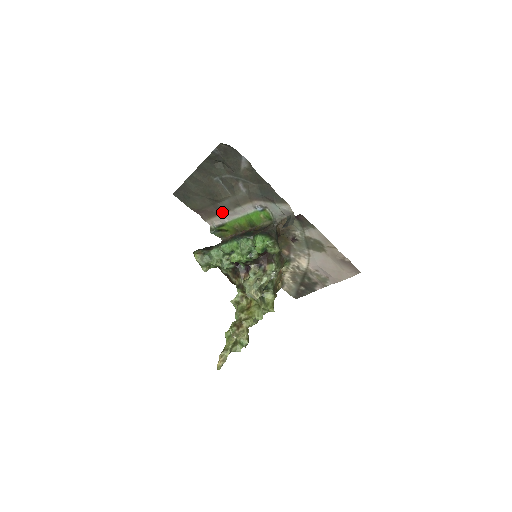
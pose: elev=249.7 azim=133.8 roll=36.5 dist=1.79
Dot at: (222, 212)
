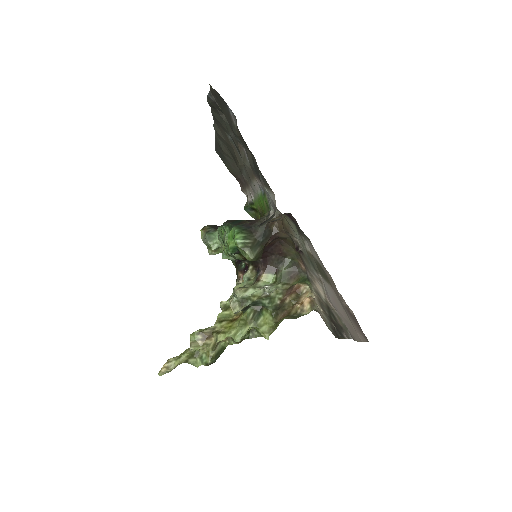
Dot at: (247, 185)
